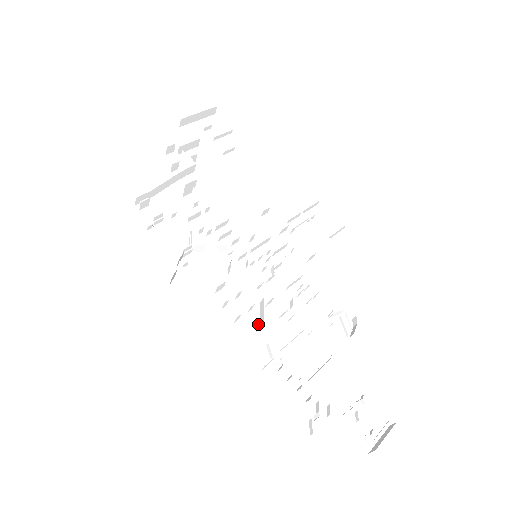
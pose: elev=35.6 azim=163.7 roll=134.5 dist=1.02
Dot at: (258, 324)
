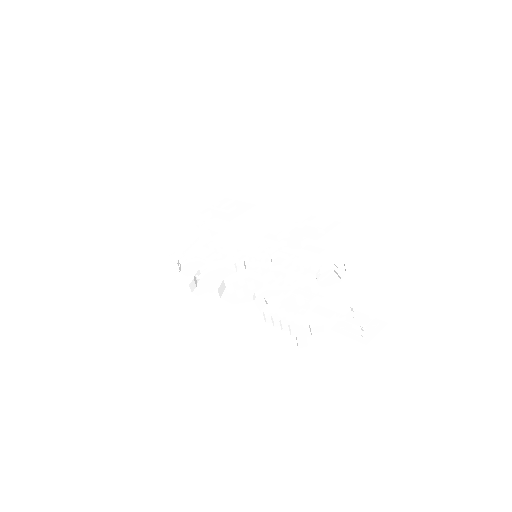
Dot at: occluded
